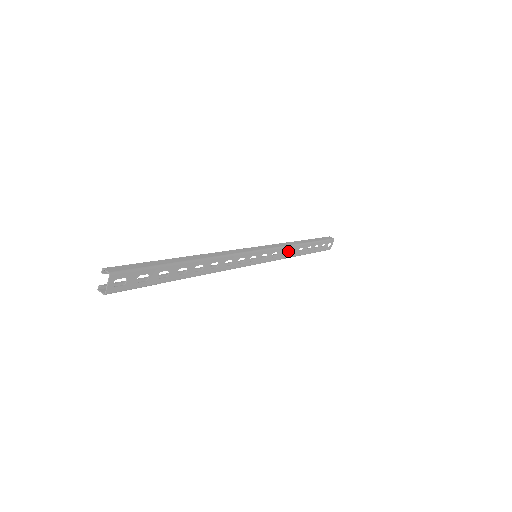
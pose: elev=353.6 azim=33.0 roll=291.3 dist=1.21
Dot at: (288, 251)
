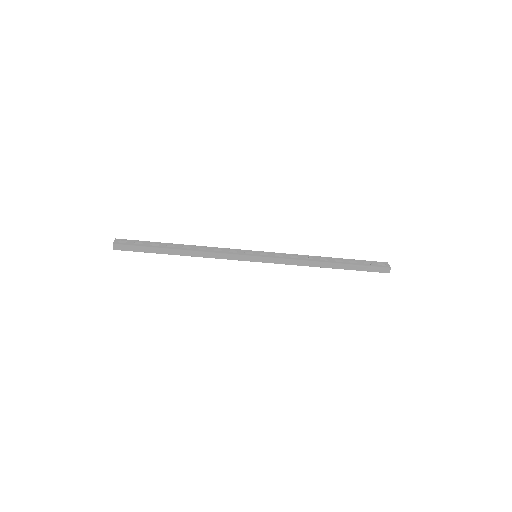
Dot at: (300, 257)
